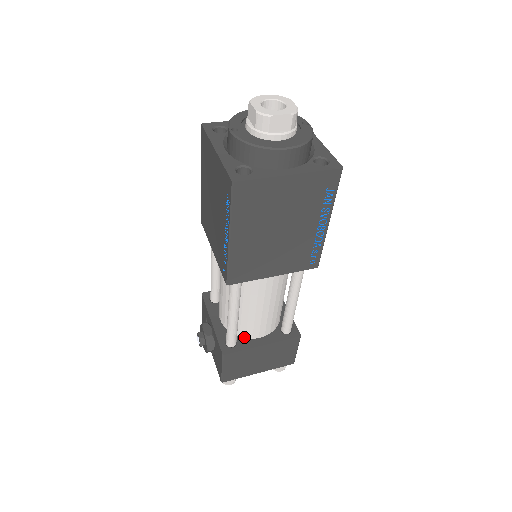
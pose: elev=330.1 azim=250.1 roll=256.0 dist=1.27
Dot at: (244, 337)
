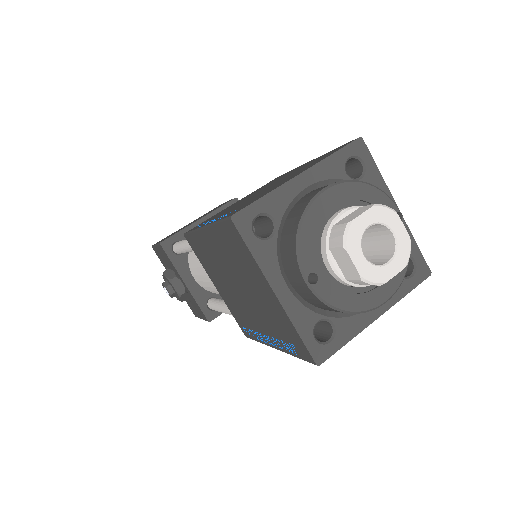
Dot at: occluded
